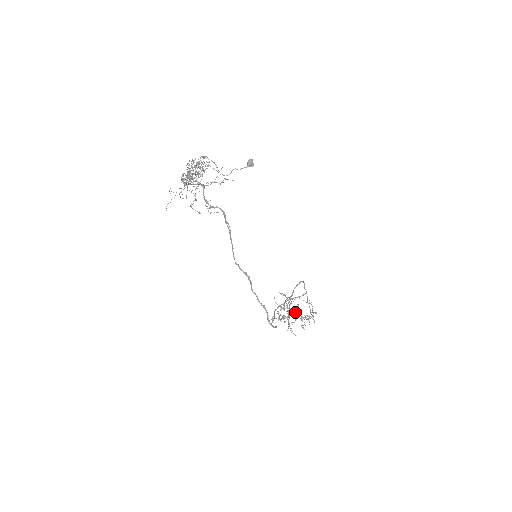
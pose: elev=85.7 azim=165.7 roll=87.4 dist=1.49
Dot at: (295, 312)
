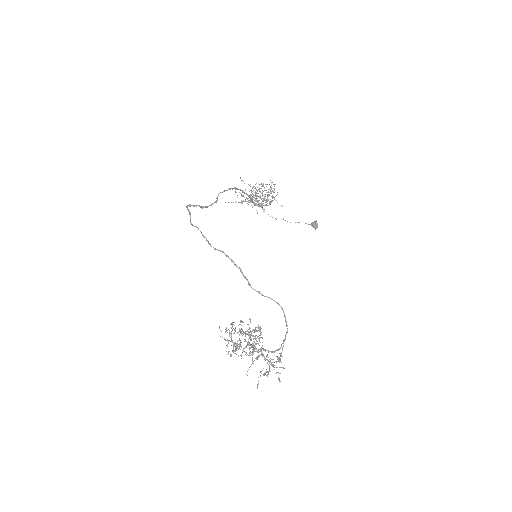
Dot at: occluded
